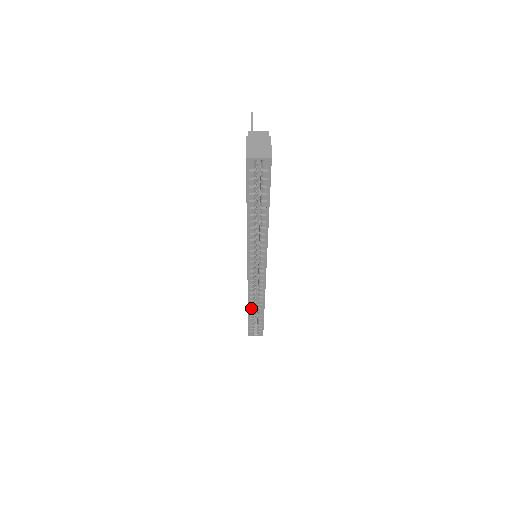
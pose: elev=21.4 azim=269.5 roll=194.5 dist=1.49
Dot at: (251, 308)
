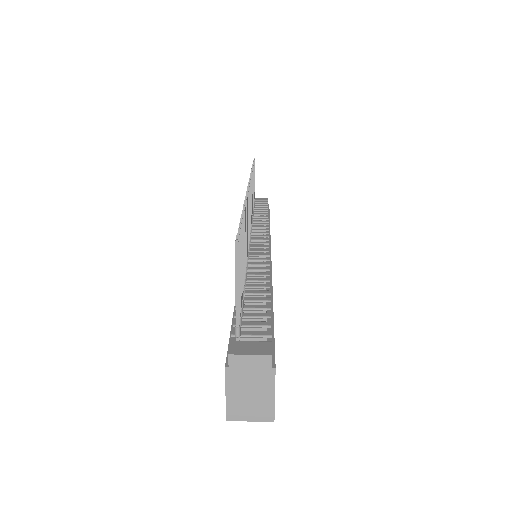
Dot at: occluded
